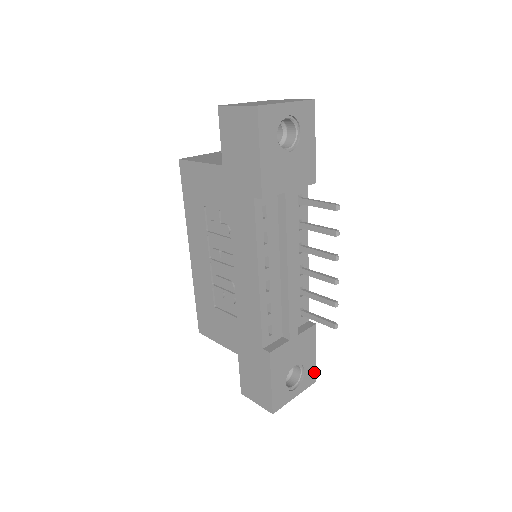
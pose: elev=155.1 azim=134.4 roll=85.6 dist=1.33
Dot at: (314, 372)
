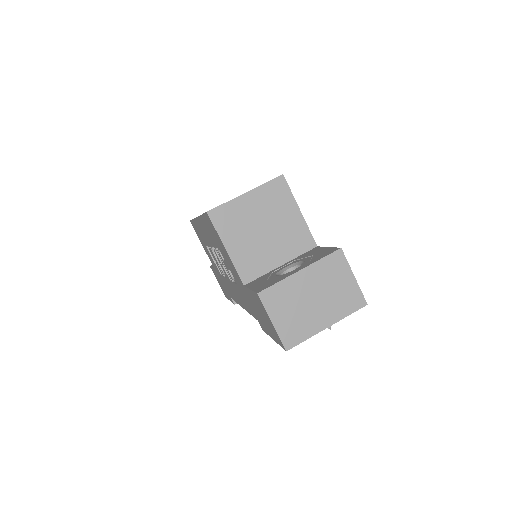
Dot at: occluded
